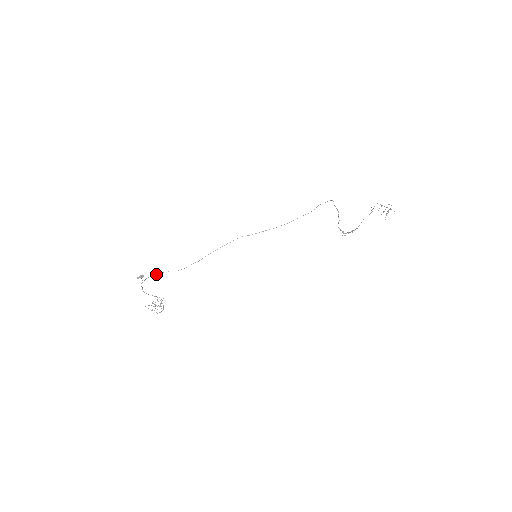
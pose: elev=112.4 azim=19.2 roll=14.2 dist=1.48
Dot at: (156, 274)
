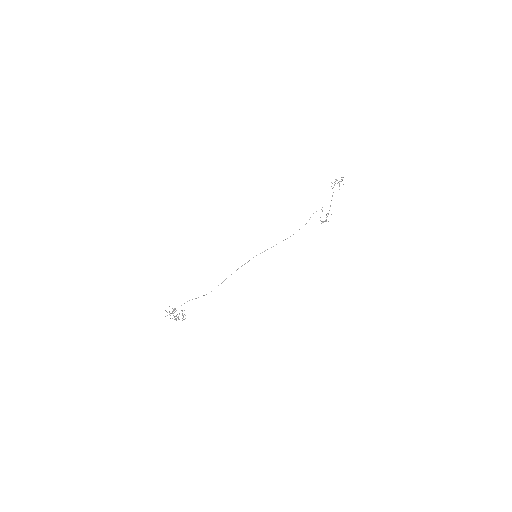
Dot at: occluded
